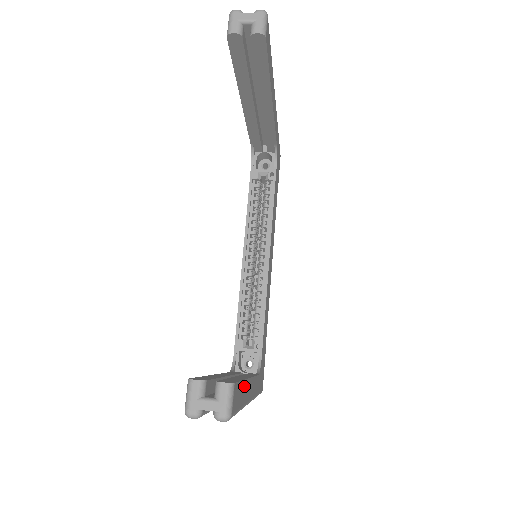
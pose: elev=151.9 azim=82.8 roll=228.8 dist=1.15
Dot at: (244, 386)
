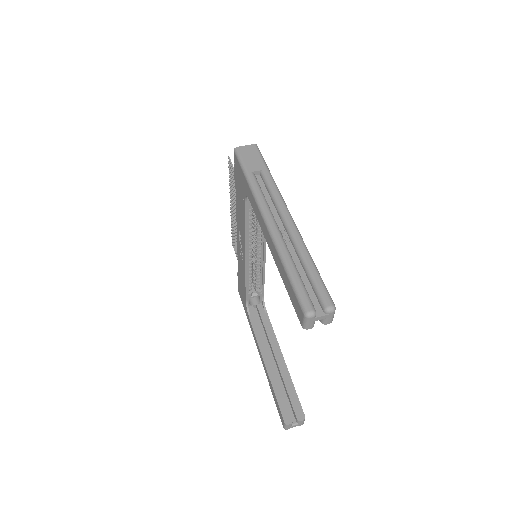
Dot at: (291, 381)
